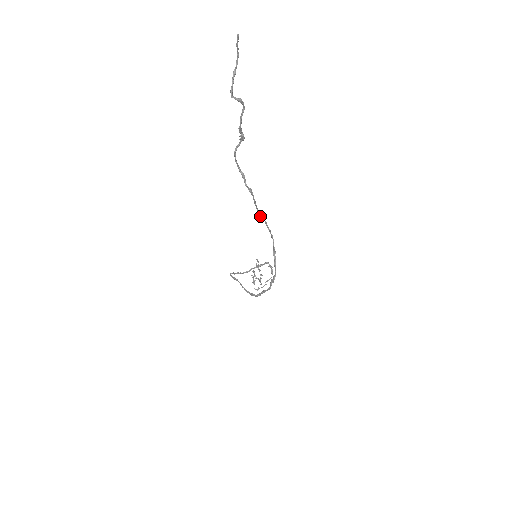
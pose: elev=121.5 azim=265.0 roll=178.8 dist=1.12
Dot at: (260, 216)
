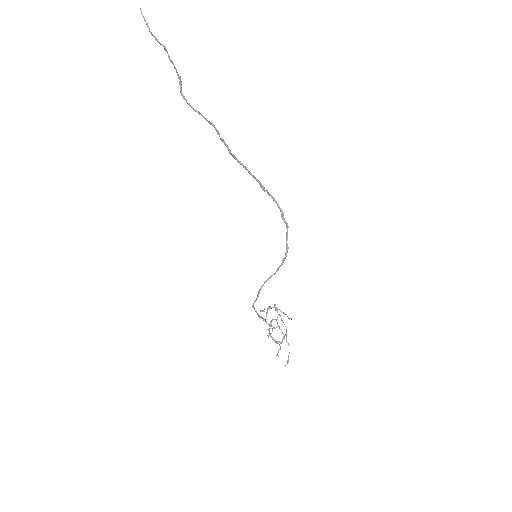
Dot at: occluded
